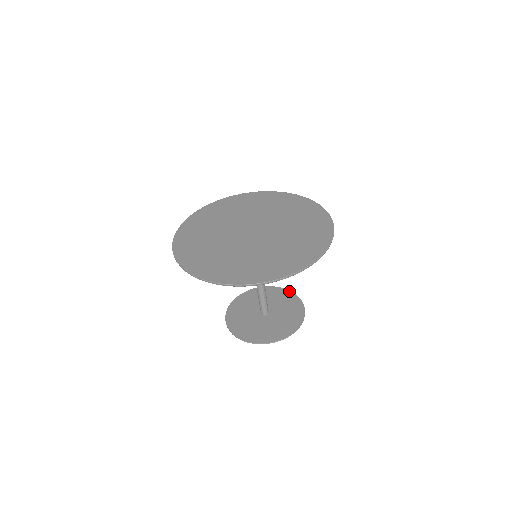
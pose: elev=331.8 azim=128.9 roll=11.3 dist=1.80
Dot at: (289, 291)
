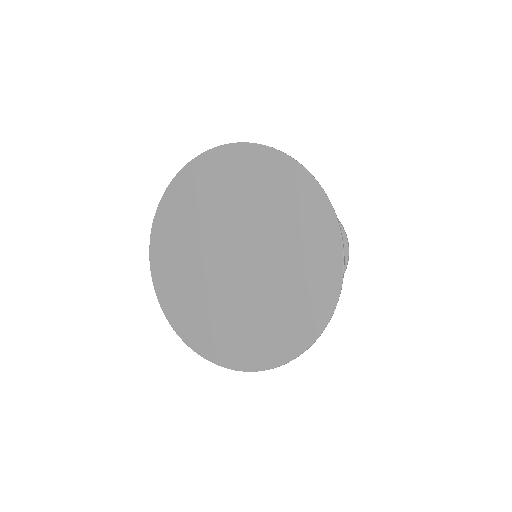
Dot at: (340, 226)
